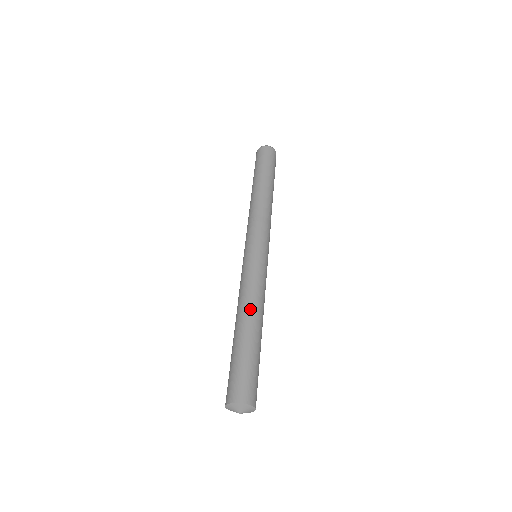
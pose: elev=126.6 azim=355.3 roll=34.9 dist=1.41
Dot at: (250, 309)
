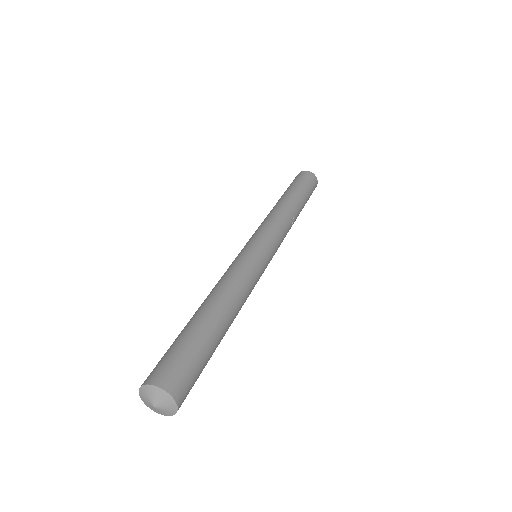
Dot at: (207, 297)
